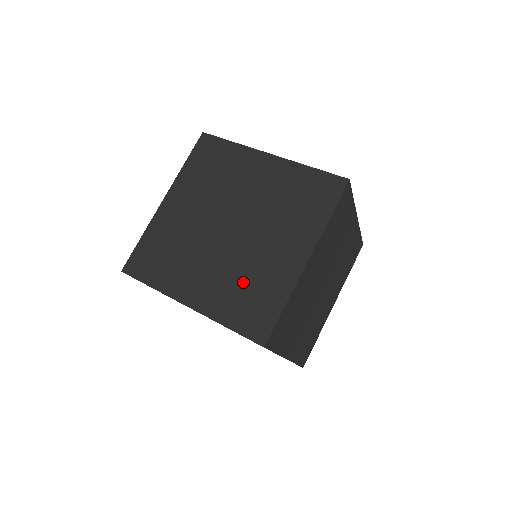
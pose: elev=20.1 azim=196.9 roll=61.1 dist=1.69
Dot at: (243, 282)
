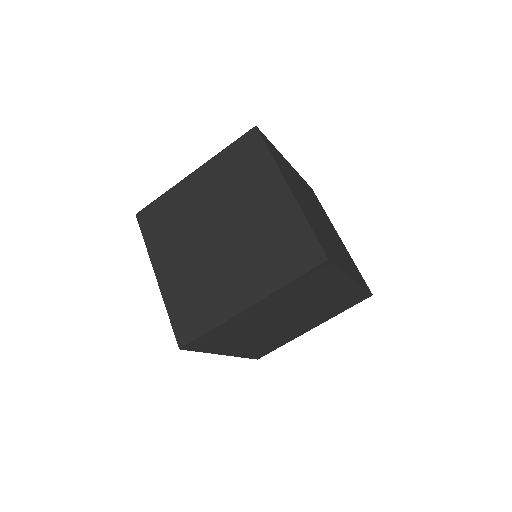
Dot at: (198, 288)
